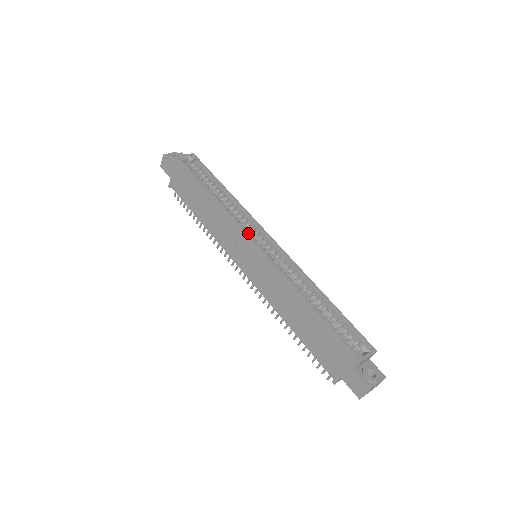
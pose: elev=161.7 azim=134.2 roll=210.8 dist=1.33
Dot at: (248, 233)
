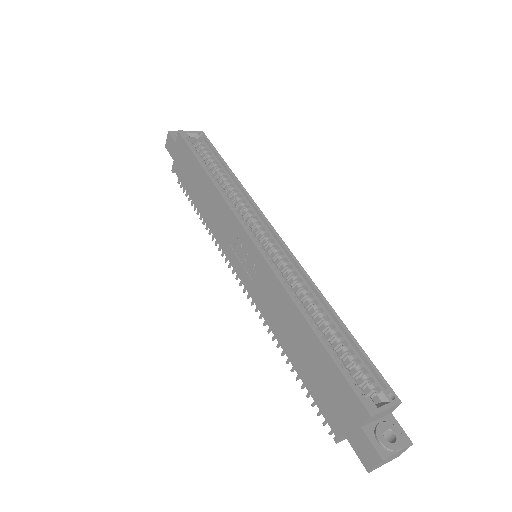
Dot at: (247, 225)
